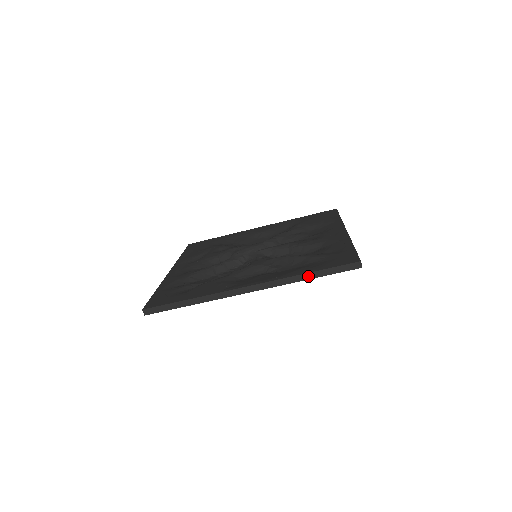
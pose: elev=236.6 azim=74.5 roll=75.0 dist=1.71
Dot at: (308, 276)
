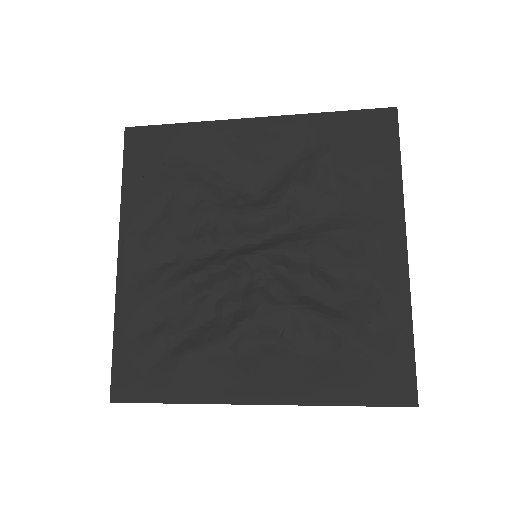
Dot at: (341, 405)
